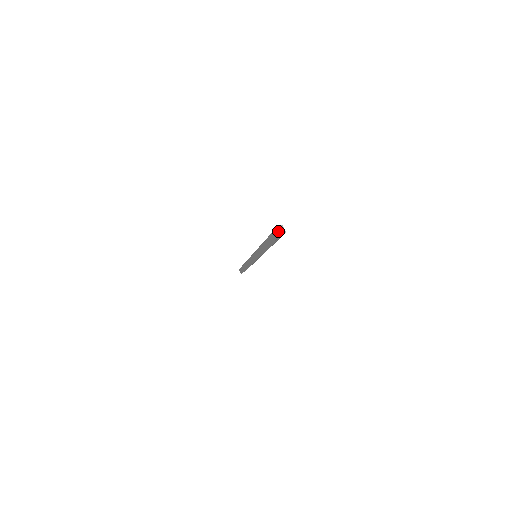
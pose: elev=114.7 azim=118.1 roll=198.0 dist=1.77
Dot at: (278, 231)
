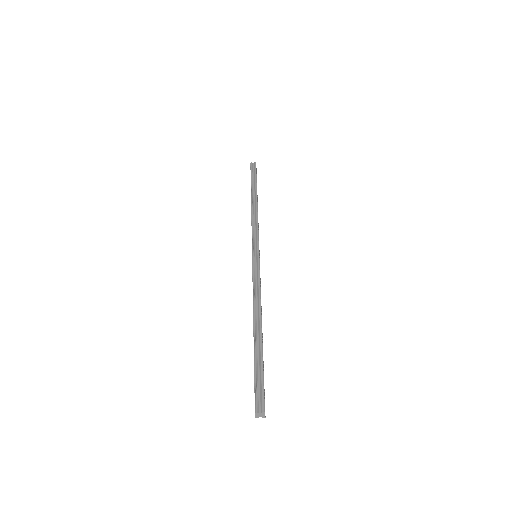
Dot at: (256, 415)
